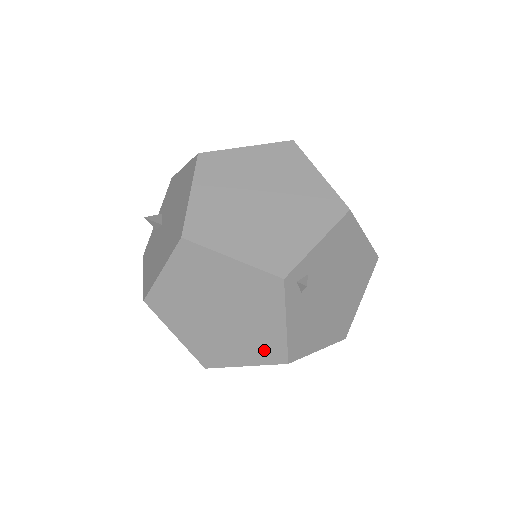
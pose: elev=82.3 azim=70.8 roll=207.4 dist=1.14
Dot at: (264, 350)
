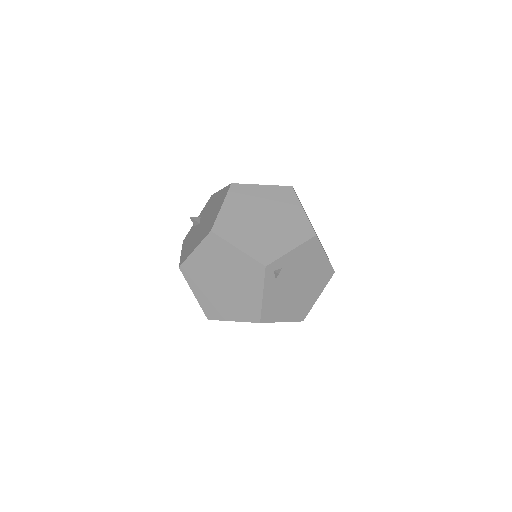
Dot at: (247, 311)
